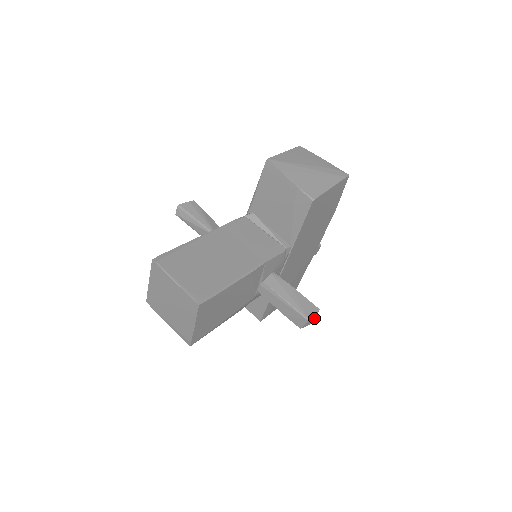
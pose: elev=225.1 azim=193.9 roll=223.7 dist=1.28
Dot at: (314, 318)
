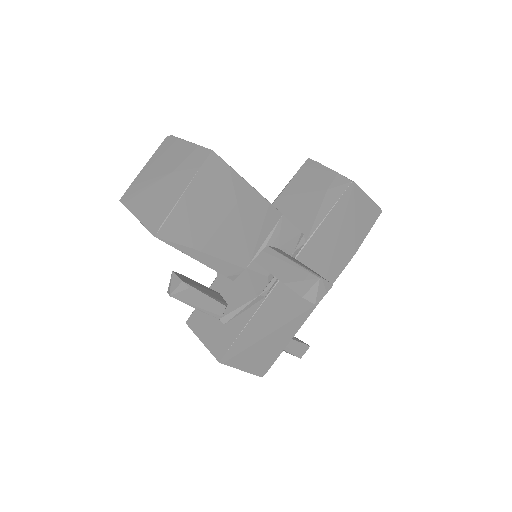
Dot at: (323, 294)
